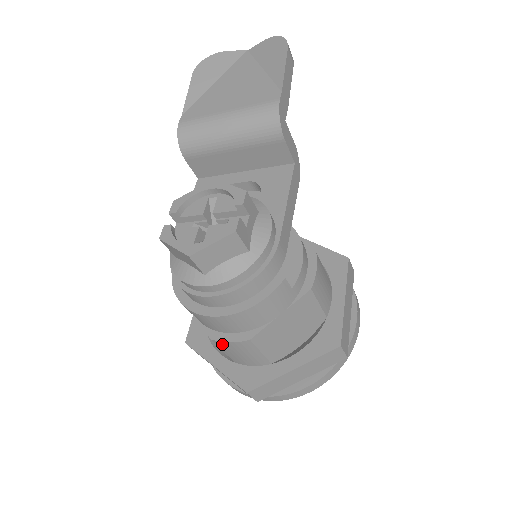
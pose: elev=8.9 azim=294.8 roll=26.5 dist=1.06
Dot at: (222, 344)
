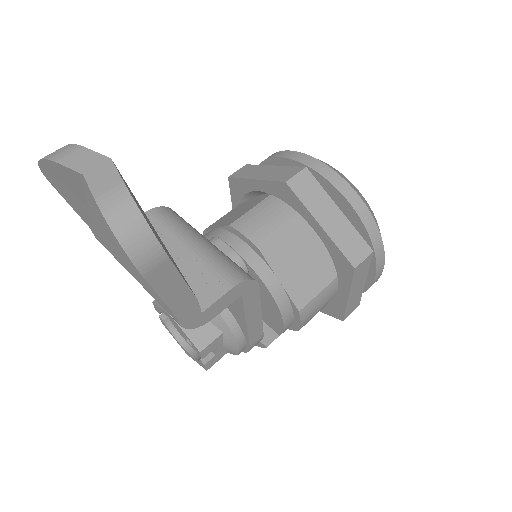
Dot at: occluded
